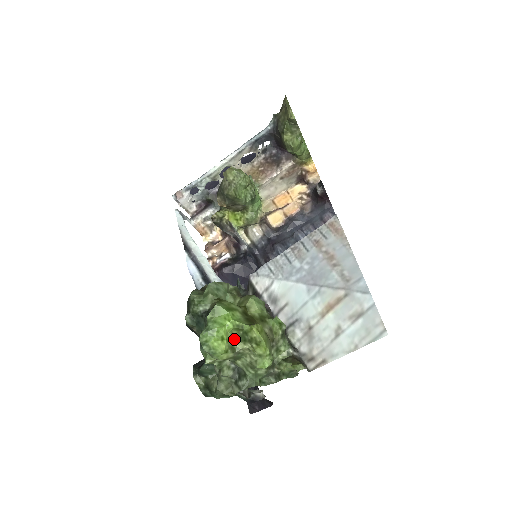
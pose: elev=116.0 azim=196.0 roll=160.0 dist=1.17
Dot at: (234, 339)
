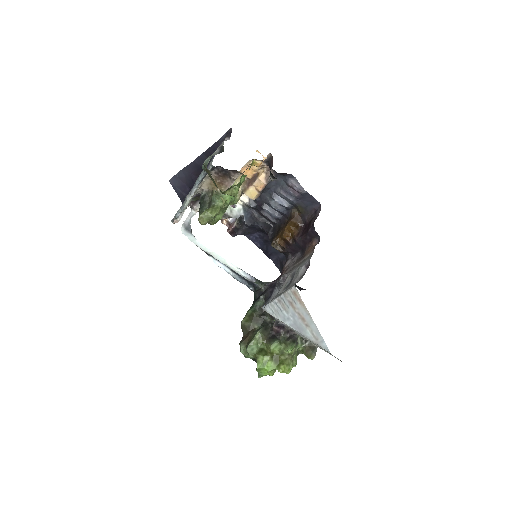
Dot at: occluded
